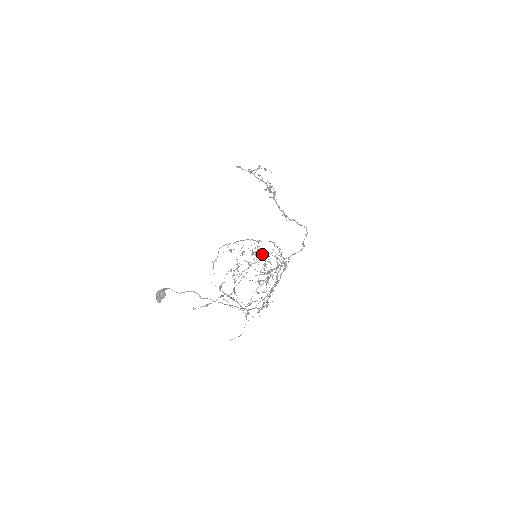
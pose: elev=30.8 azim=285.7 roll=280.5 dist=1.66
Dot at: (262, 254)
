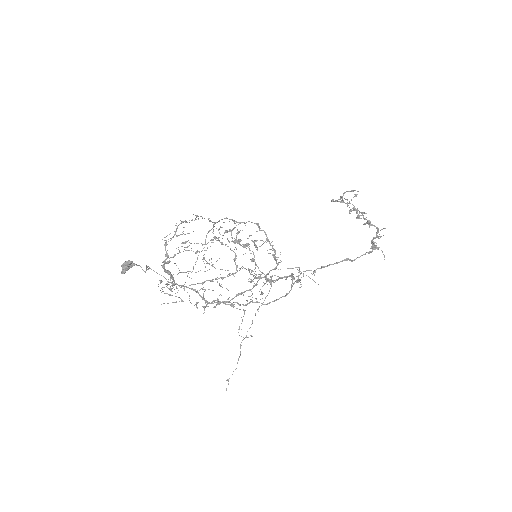
Dot at: (249, 244)
